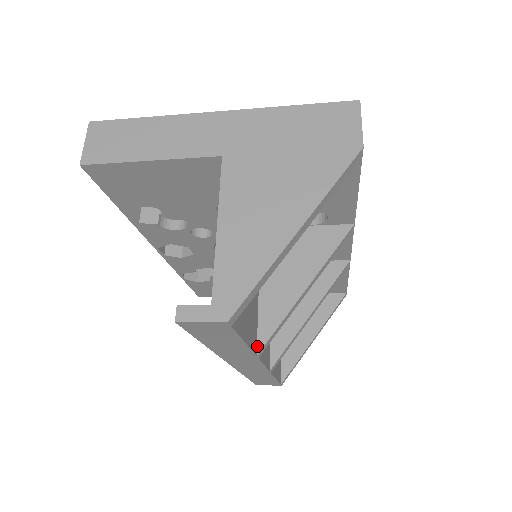
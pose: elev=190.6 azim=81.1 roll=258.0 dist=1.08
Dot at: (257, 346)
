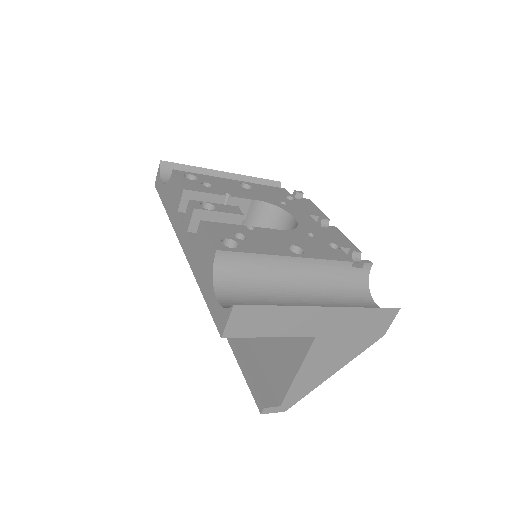
Dot at: occluded
